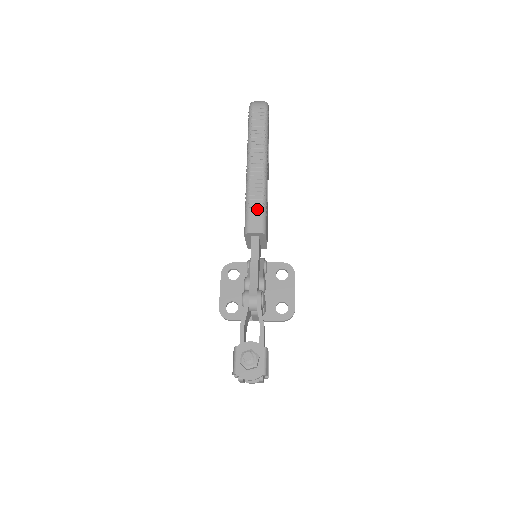
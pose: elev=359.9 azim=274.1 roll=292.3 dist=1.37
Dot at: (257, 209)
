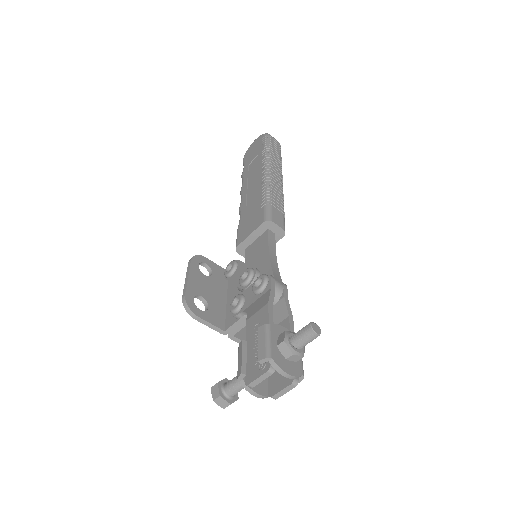
Dot at: (279, 208)
